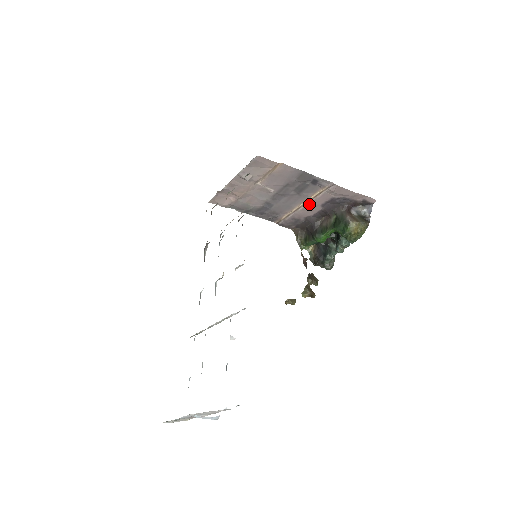
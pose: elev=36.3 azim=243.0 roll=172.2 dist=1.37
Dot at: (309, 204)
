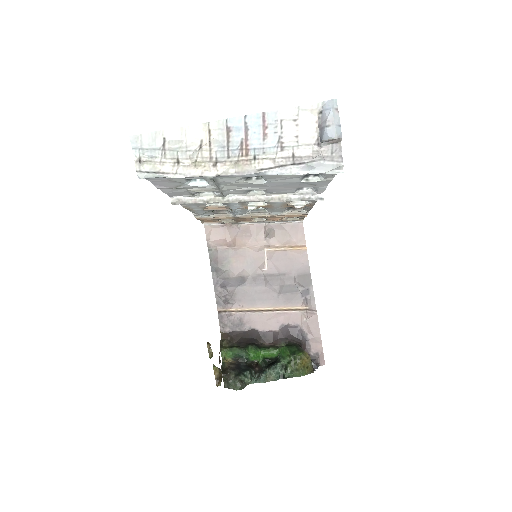
Dot at: (273, 314)
